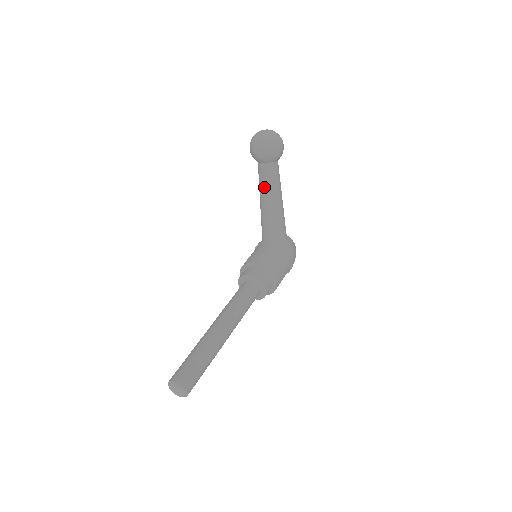
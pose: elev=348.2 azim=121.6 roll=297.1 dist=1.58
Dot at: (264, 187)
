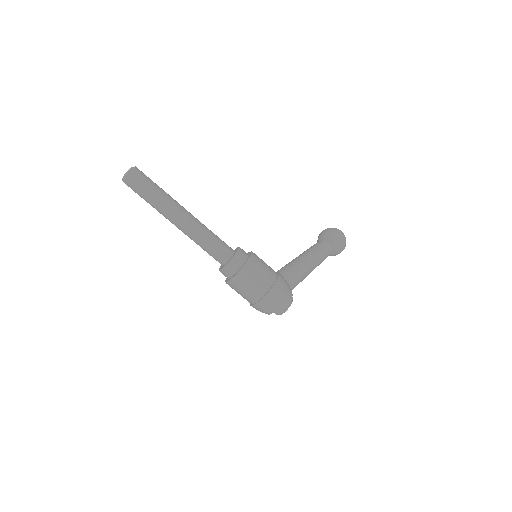
Dot at: (307, 249)
